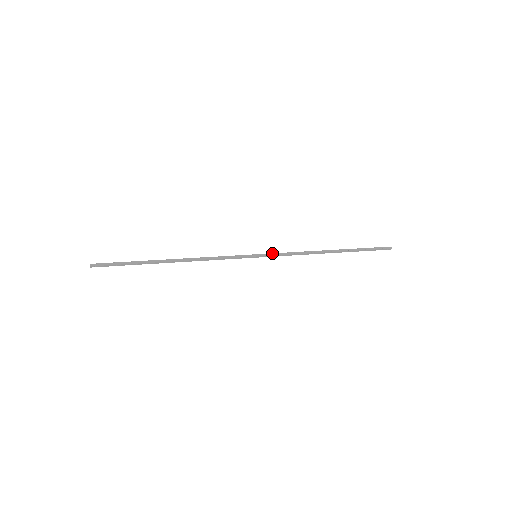
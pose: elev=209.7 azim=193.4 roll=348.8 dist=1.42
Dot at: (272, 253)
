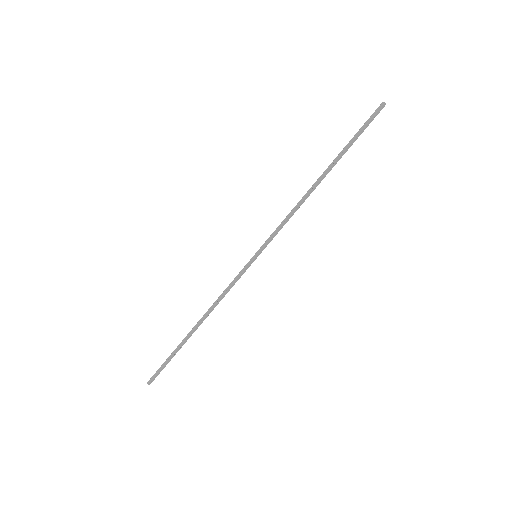
Dot at: (267, 239)
